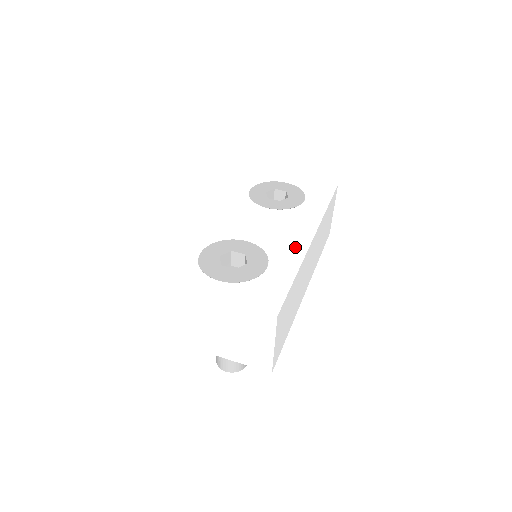
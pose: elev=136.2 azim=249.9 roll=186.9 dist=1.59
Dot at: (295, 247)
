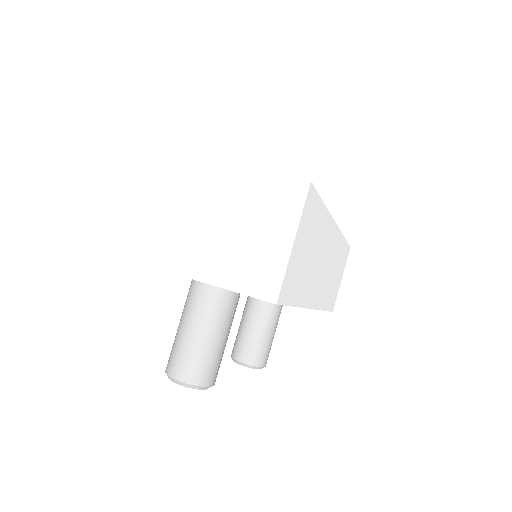
Dot at: occluded
